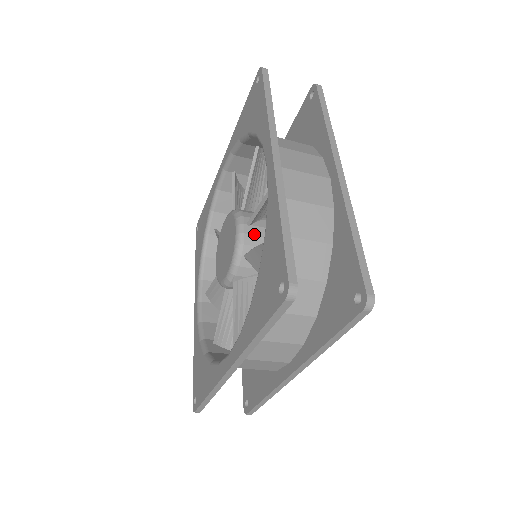
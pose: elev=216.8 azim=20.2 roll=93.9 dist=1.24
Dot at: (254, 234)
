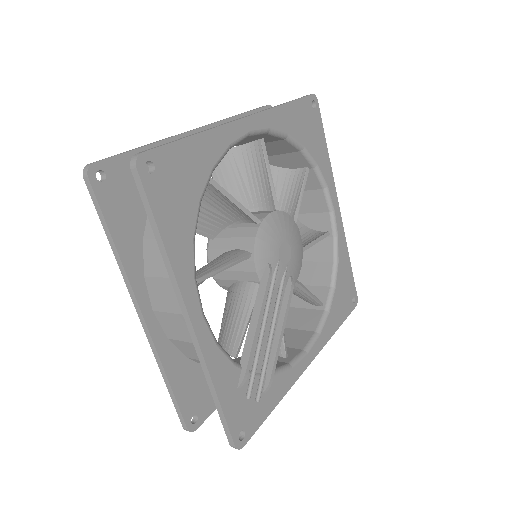
Dot at: occluded
